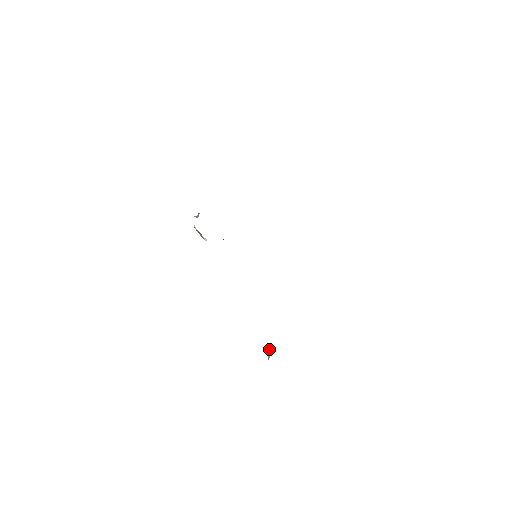
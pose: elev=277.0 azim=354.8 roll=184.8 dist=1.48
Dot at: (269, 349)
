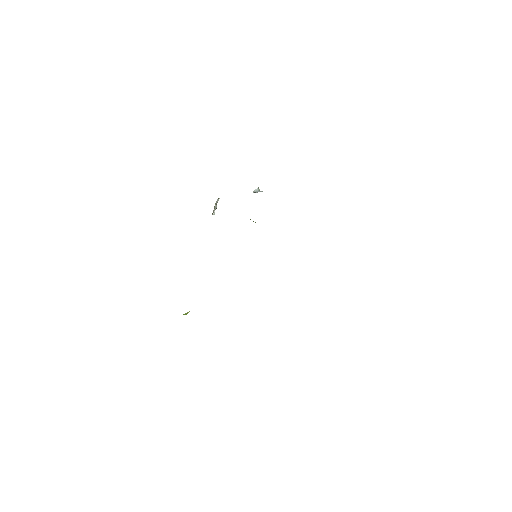
Dot at: occluded
